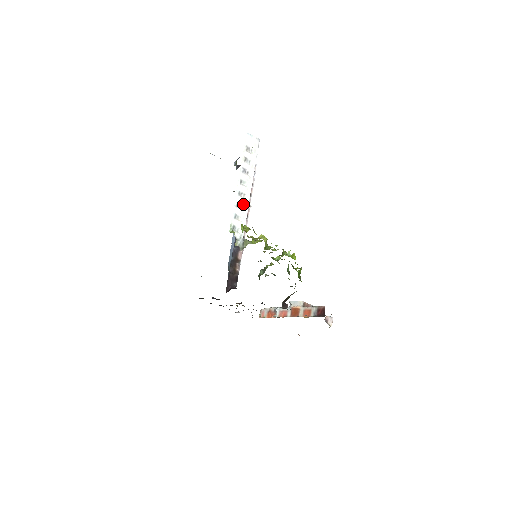
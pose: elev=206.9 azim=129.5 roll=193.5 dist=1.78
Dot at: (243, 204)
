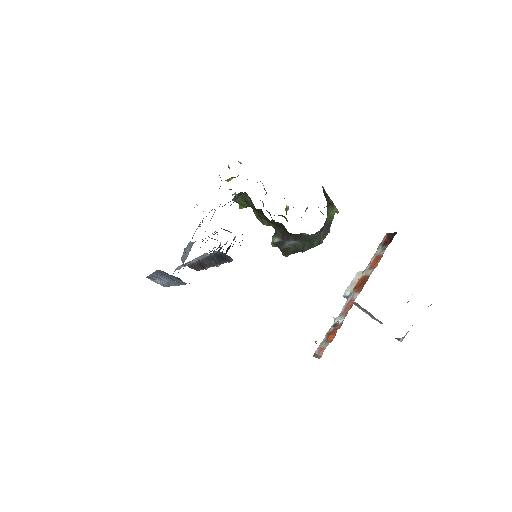
Dot at: occluded
